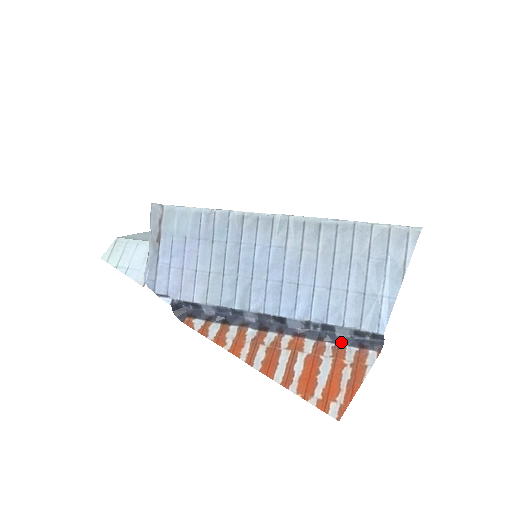
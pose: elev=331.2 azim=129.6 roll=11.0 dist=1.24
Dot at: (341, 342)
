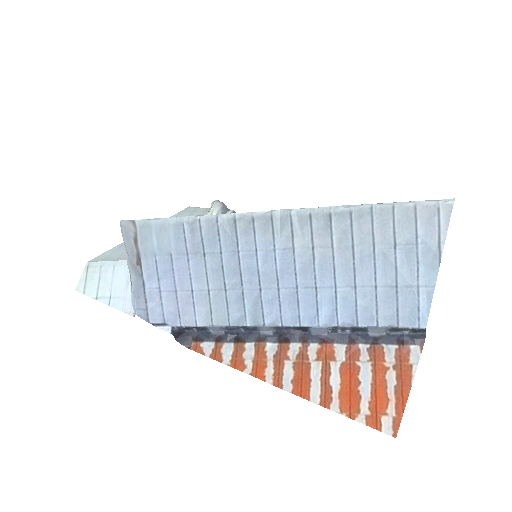
Dot at: (376, 341)
